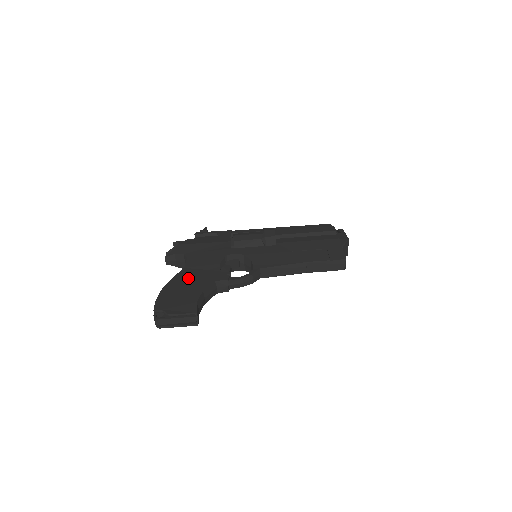
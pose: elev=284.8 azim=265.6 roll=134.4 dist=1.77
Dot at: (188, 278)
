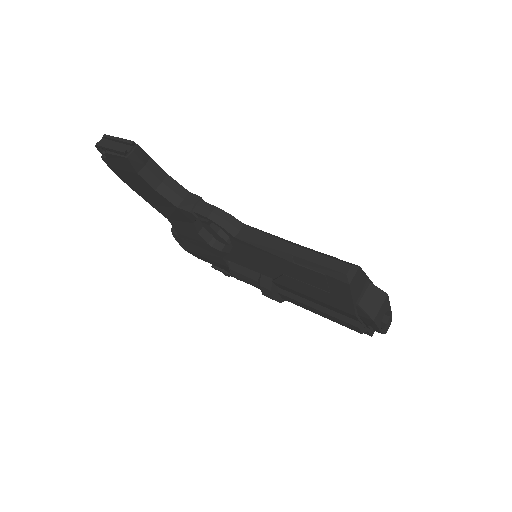
Dot at: occluded
